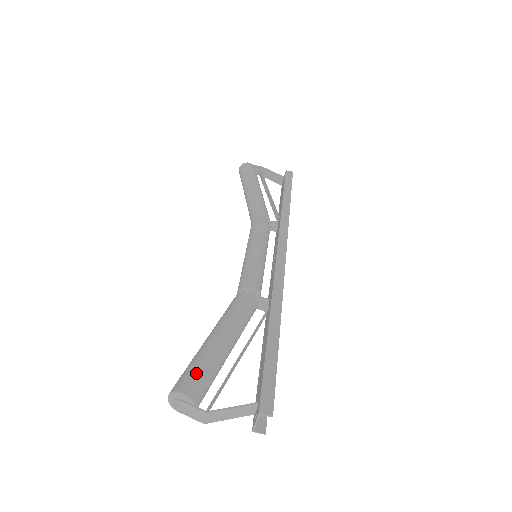
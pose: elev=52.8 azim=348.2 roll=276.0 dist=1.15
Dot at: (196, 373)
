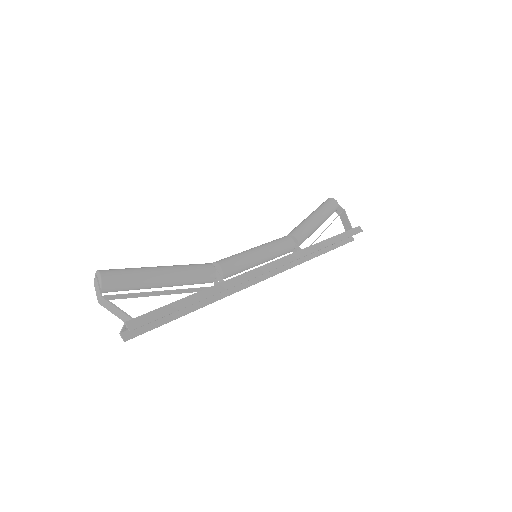
Dot at: (121, 274)
